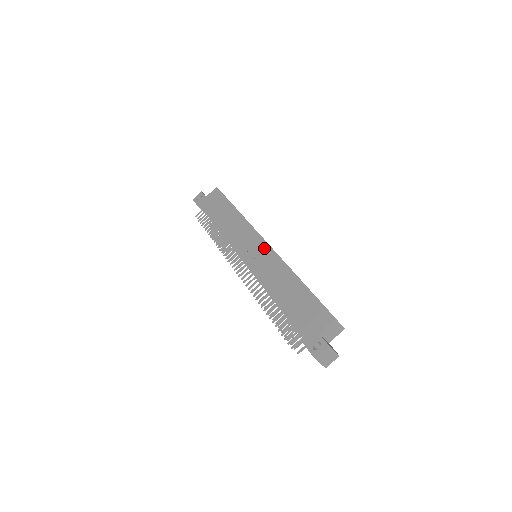
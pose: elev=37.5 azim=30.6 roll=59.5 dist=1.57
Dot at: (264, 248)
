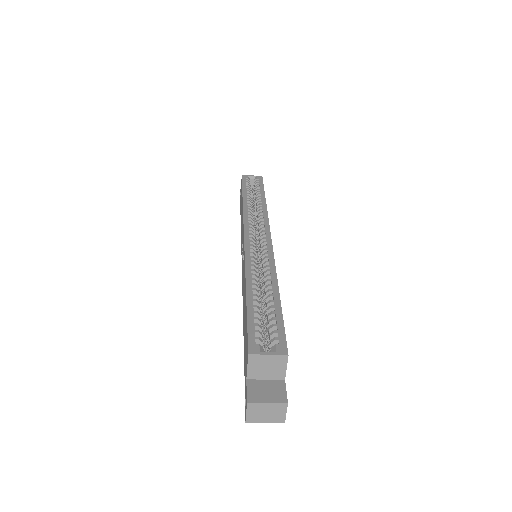
Dot at: (243, 249)
